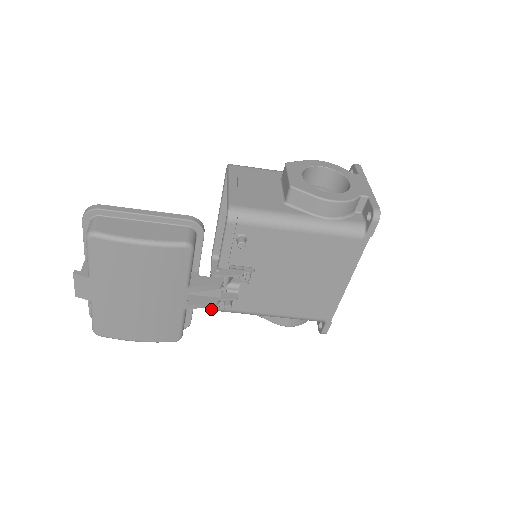
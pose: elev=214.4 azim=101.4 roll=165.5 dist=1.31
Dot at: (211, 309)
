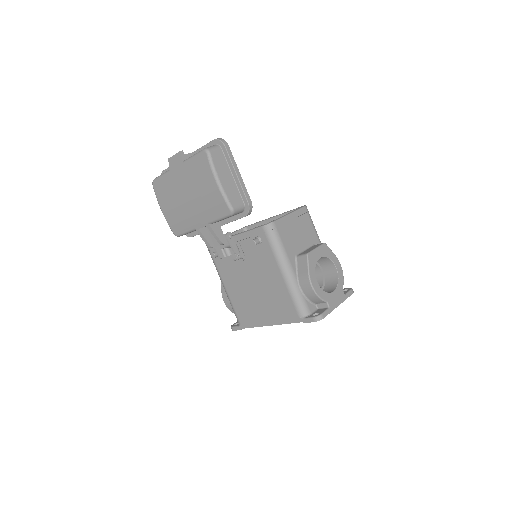
Dot at: occluded
